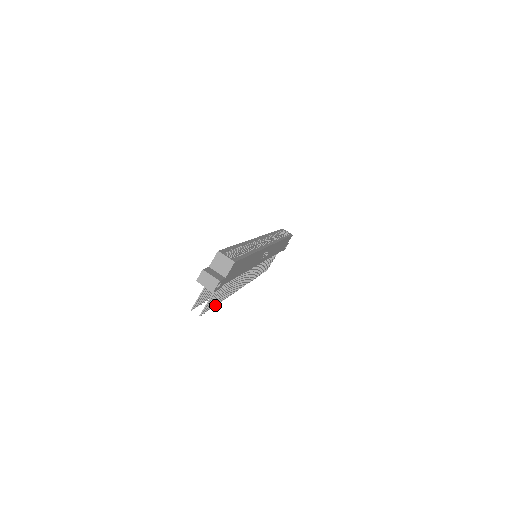
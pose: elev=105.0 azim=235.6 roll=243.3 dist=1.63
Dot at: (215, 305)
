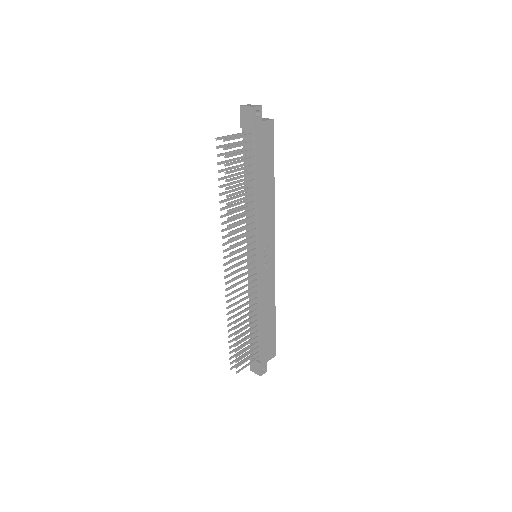
Dot at: (227, 181)
